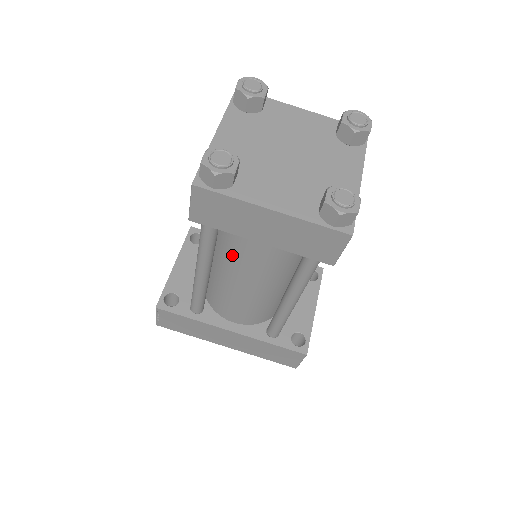
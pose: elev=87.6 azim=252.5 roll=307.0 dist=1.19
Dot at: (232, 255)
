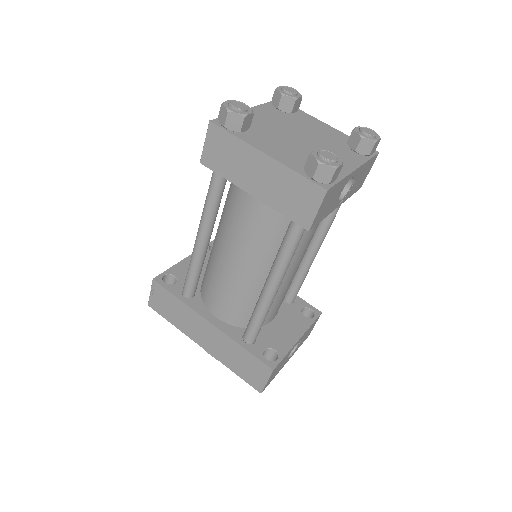
Dot at: (229, 223)
